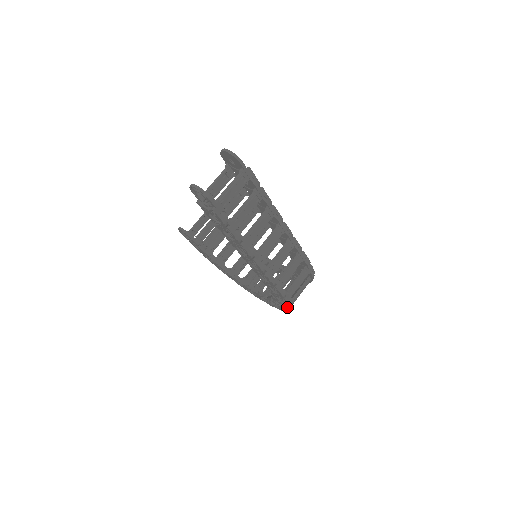
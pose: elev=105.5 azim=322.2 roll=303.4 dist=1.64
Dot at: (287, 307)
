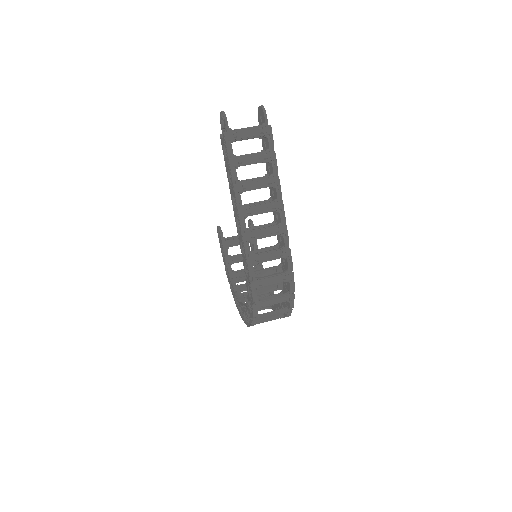
Dot at: (253, 306)
